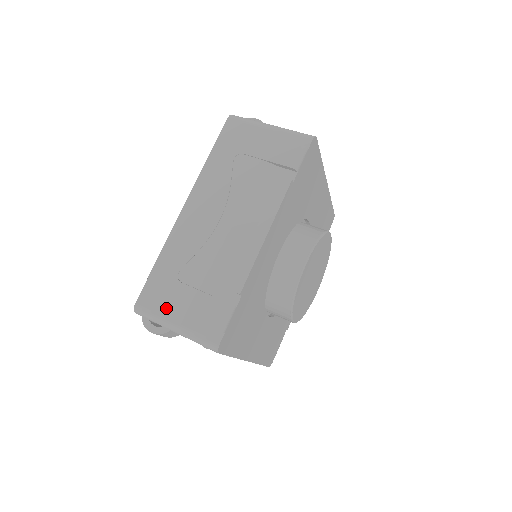
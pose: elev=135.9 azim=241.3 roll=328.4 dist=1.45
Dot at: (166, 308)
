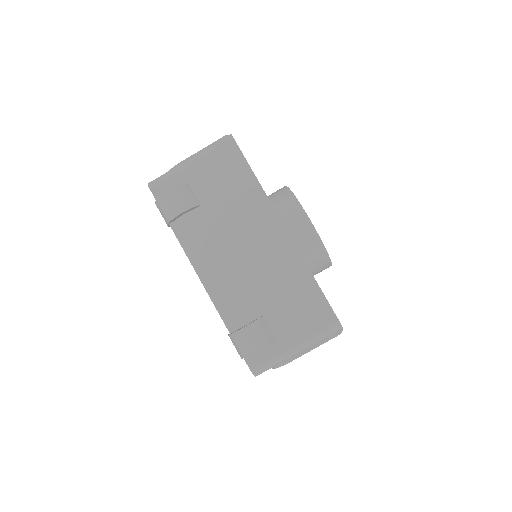
Dot at: occluded
